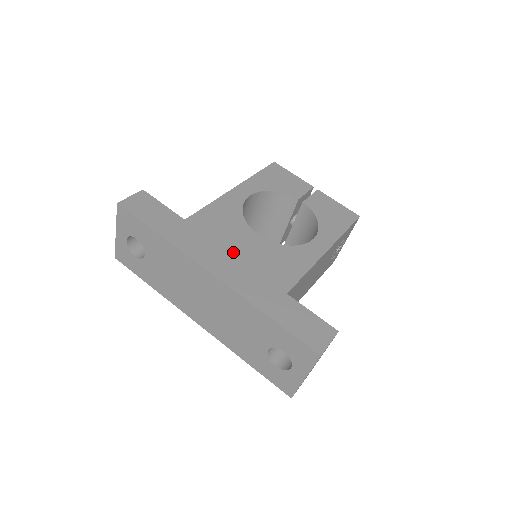
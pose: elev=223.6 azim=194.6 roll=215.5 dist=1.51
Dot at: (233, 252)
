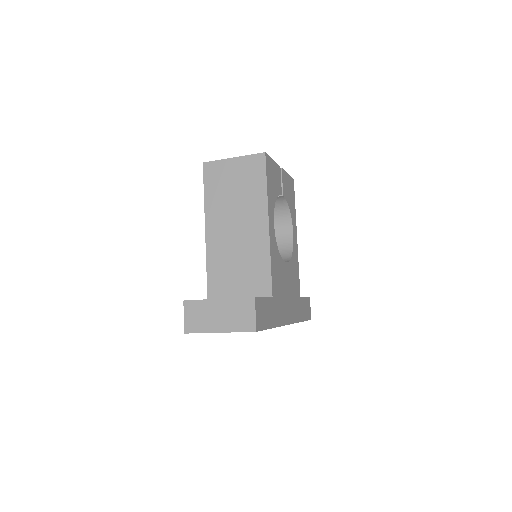
Dot at: (287, 295)
